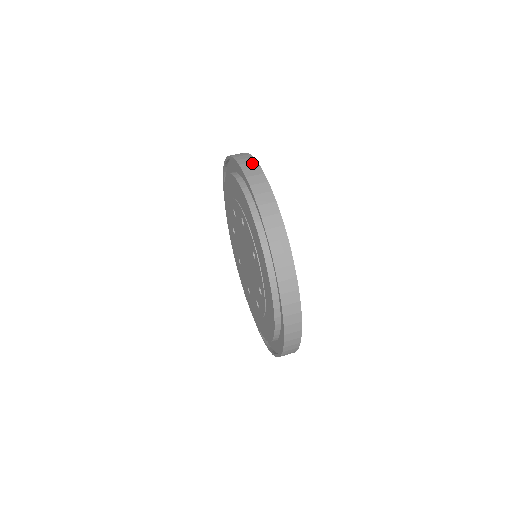
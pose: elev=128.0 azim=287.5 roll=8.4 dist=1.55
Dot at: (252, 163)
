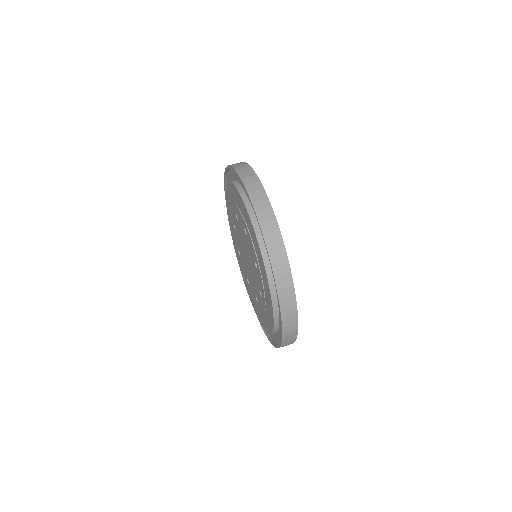
Dot at: (256, 184)
